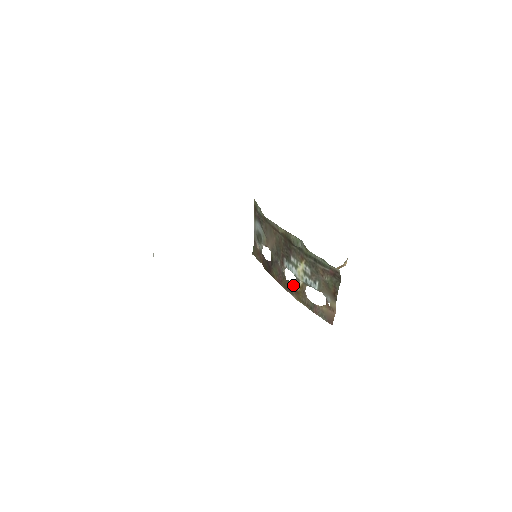
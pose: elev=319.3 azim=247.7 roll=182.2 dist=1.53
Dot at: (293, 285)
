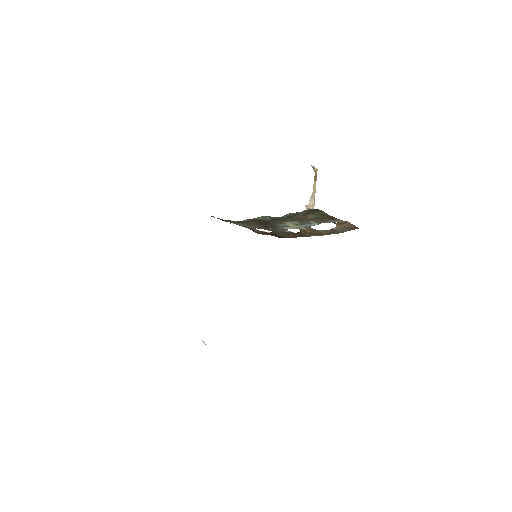
Dot at: (303, 233)
